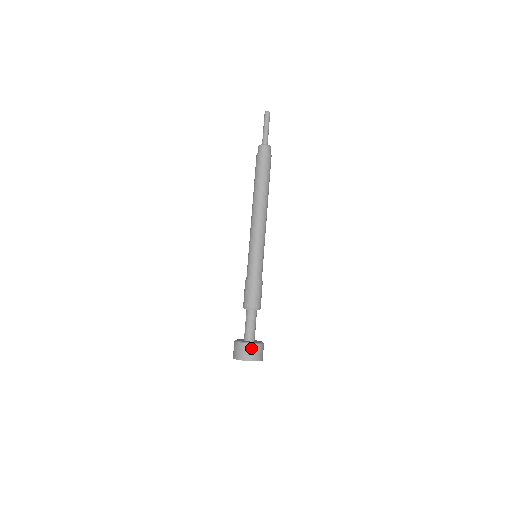
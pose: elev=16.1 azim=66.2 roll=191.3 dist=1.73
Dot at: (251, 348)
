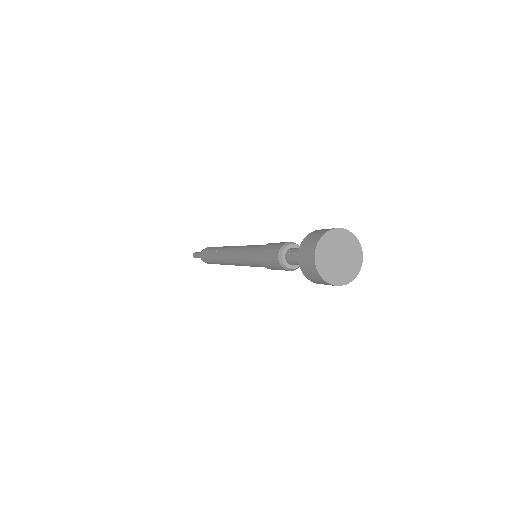
Dot at: occluded
